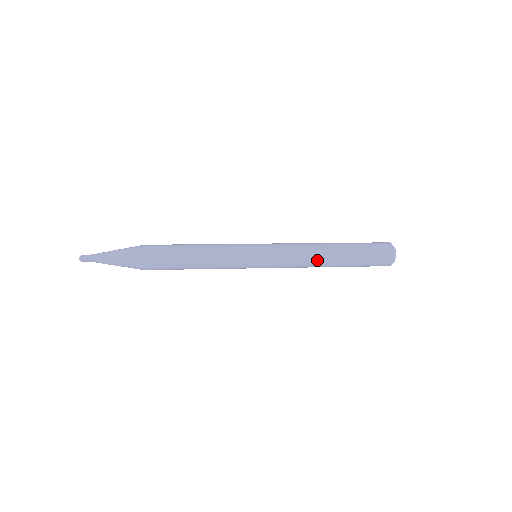
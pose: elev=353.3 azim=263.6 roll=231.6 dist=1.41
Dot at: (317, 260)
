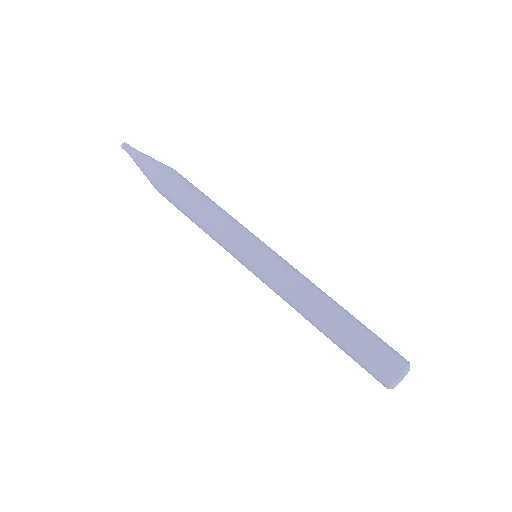
Dot at: (302, 315)
